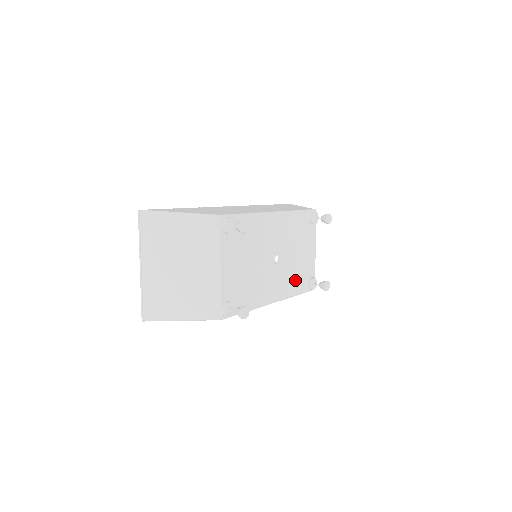
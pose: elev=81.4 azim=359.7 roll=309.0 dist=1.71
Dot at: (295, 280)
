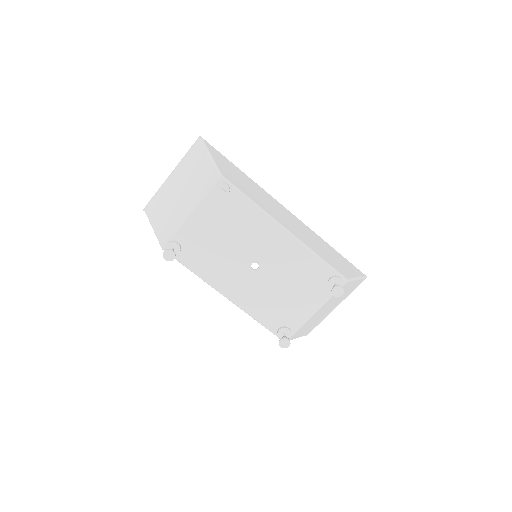
Dot at: (265, 307)
